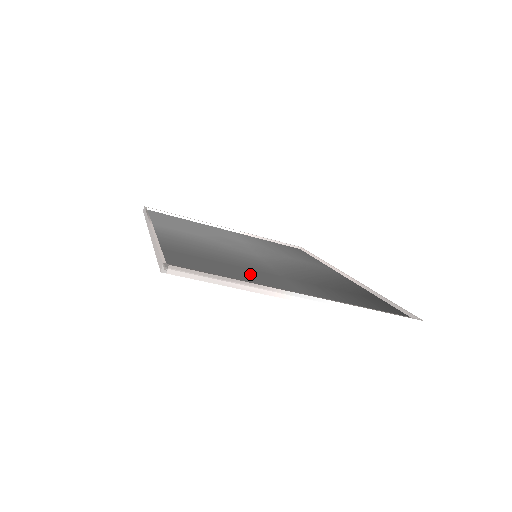
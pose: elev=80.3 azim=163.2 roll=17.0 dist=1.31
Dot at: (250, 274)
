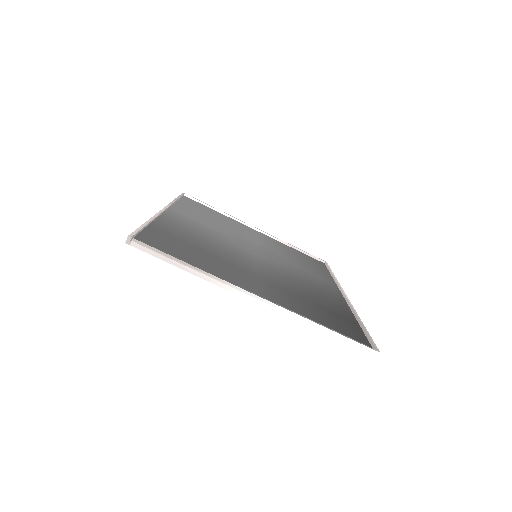
Dot at: (221, 266)
